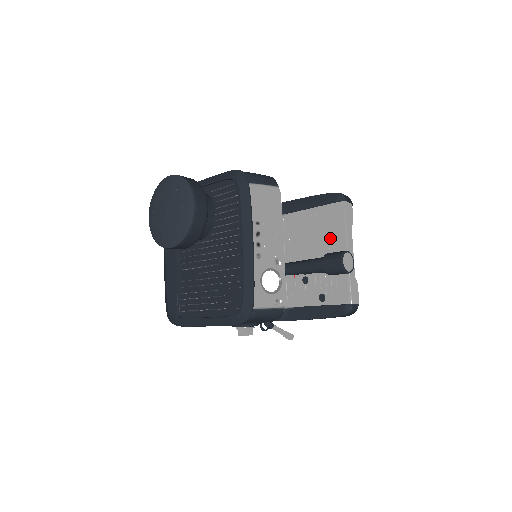
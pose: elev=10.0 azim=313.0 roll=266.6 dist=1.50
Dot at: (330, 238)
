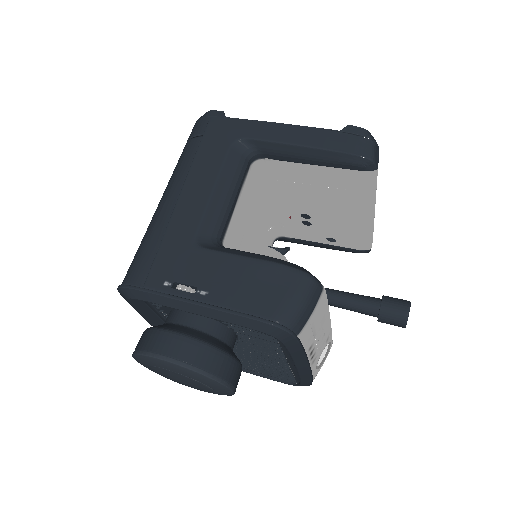
Dot at: (347, 201)
